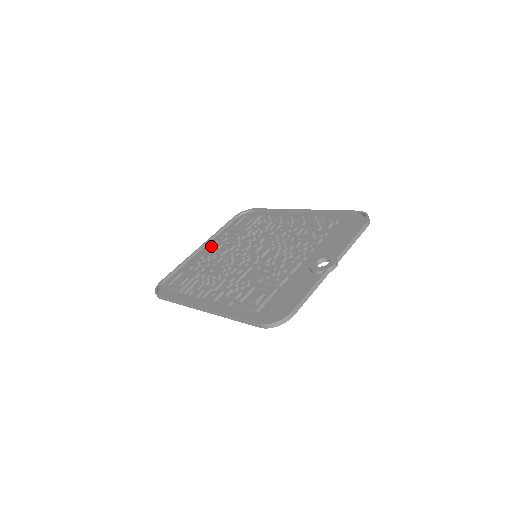
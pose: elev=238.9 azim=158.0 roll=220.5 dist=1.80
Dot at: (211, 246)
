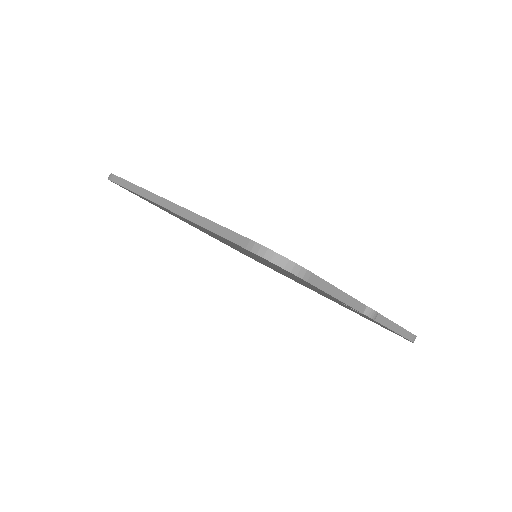
Dot at: occluded
